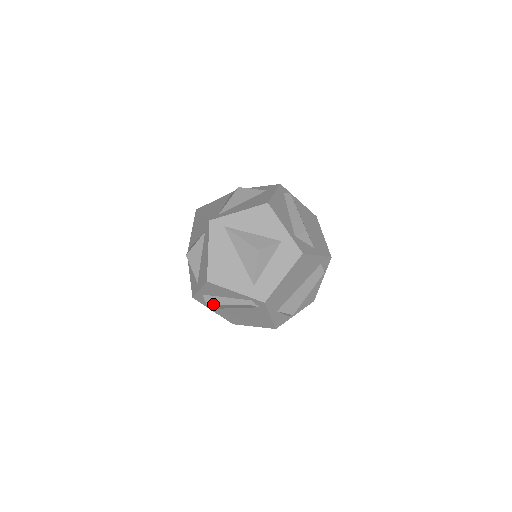
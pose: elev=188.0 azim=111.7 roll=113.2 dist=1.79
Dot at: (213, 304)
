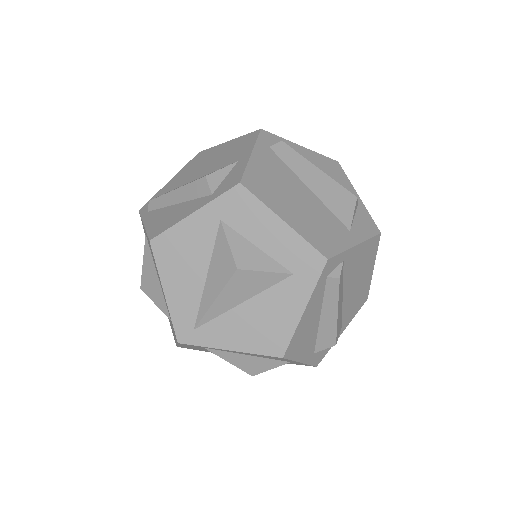
Dot at: occluded
